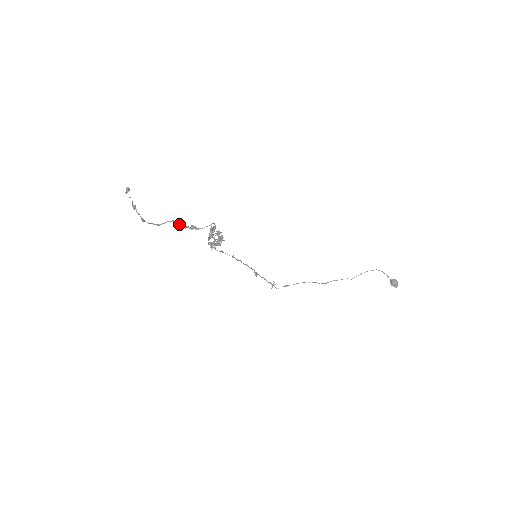
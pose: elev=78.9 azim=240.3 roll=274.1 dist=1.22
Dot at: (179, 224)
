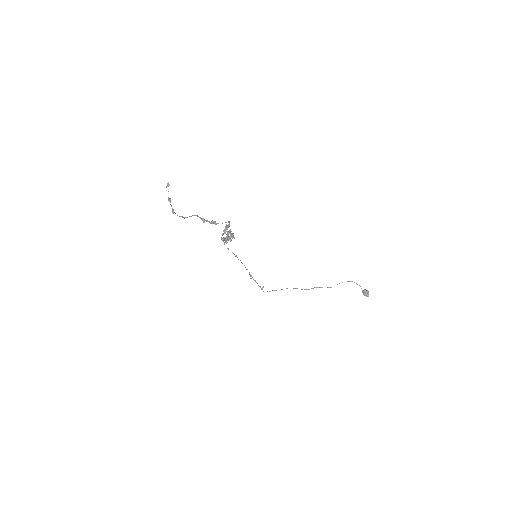
Dot at: (202, 219)
